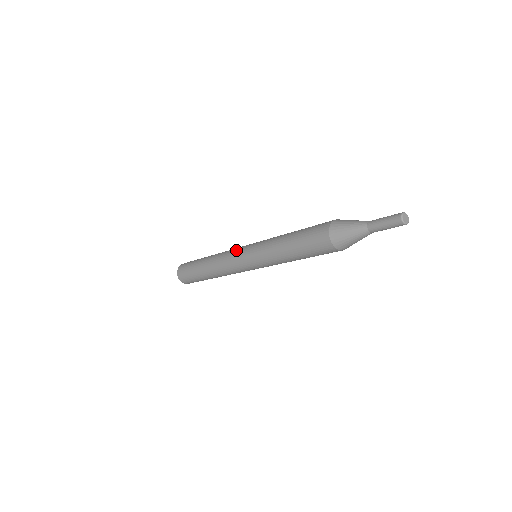
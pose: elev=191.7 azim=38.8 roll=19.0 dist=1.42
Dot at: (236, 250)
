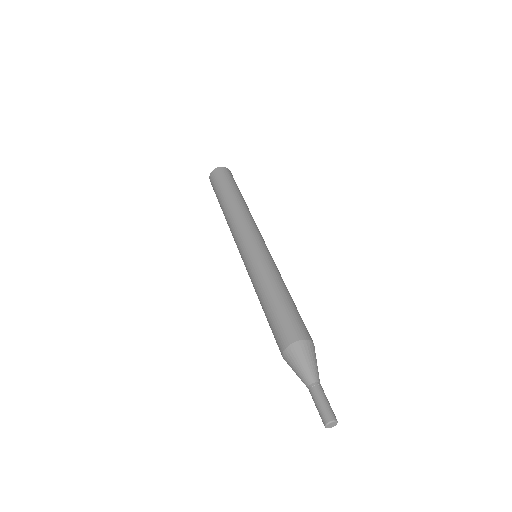
Dot at: (244, 234)
